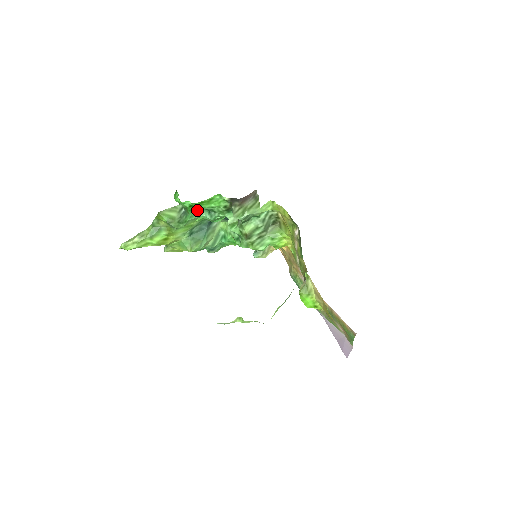
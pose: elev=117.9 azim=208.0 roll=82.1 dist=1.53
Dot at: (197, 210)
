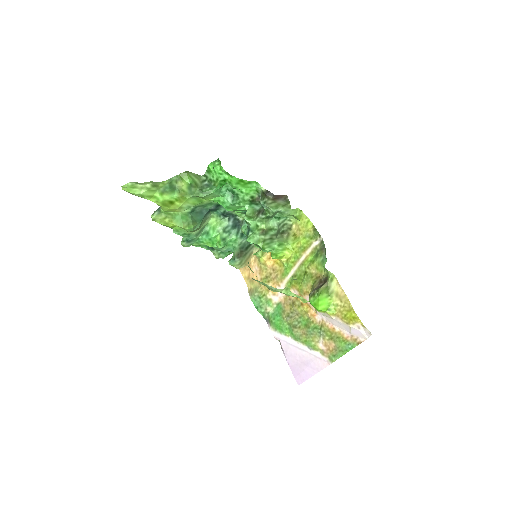
Dot at: (223, 188)
